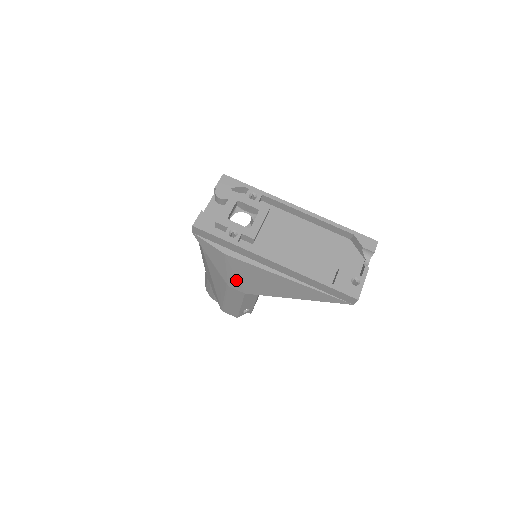
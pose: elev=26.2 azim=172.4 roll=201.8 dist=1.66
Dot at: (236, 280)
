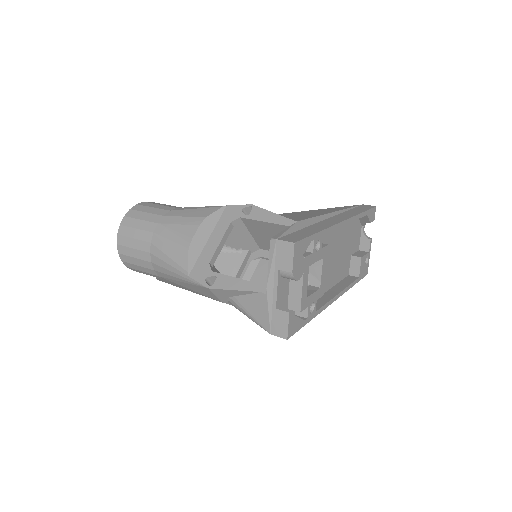
Dot at: occluded
